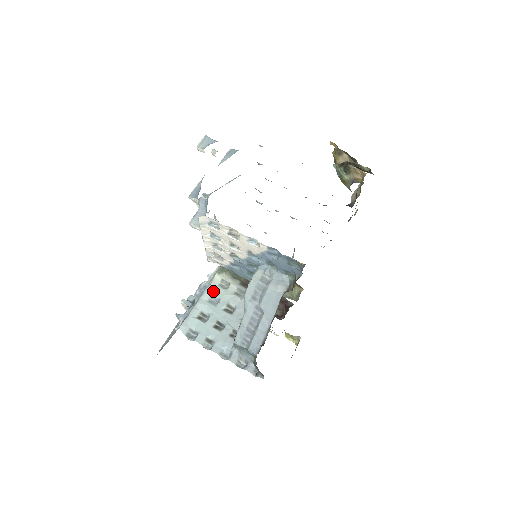
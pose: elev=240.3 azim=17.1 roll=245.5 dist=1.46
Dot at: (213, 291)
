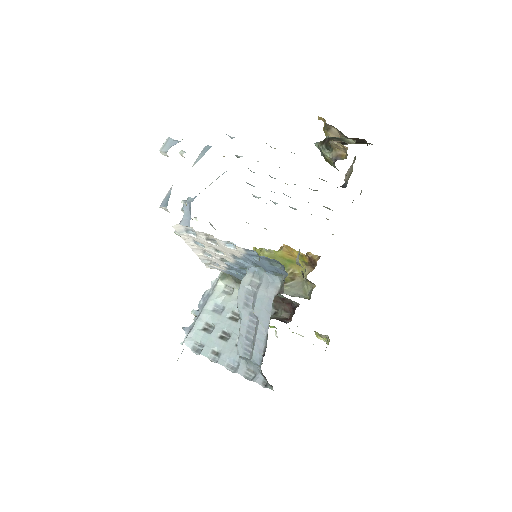
Dot at: (217, 299)
